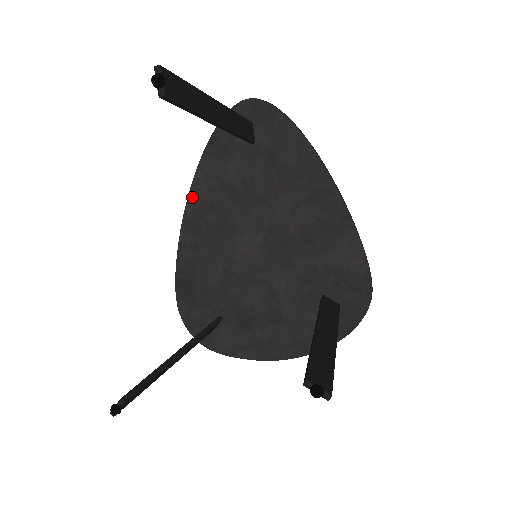
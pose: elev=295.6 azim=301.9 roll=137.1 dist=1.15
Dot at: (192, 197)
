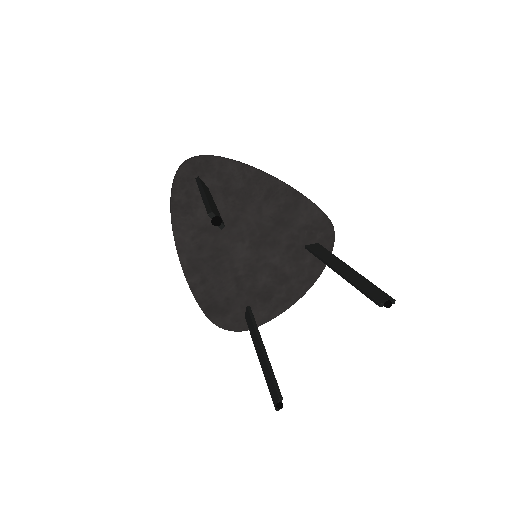
Dot at: (181, 252)
